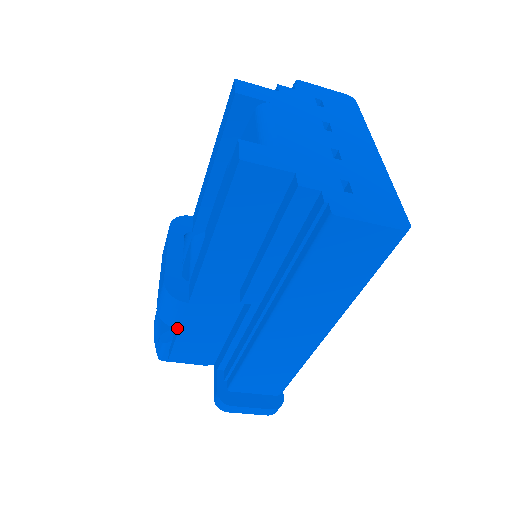
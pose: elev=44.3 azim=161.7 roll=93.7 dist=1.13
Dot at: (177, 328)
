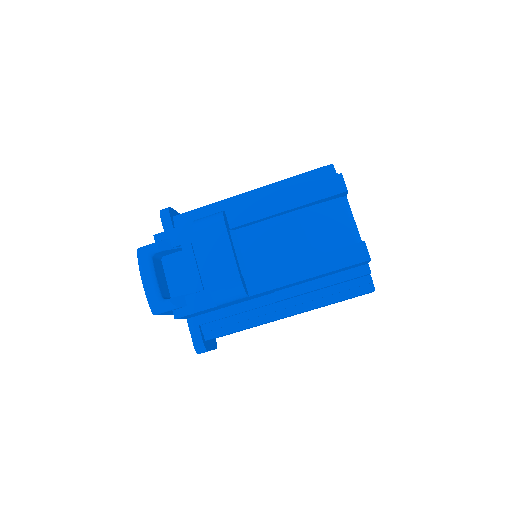
Dot at: occluded
